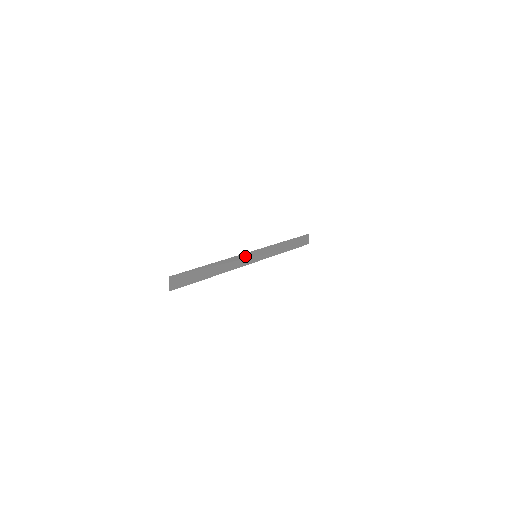
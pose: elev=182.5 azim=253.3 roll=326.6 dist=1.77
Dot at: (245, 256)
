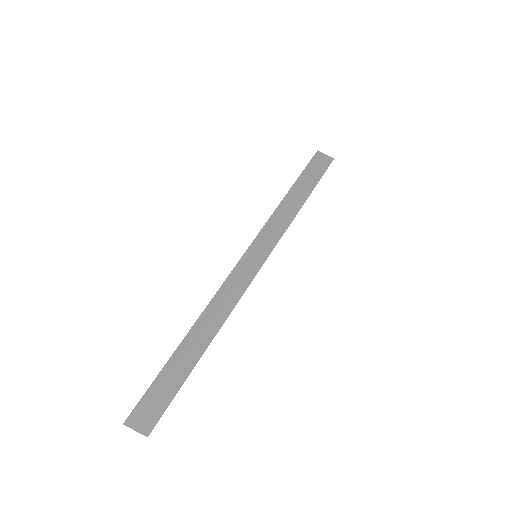
Dot at: (236, 274)
